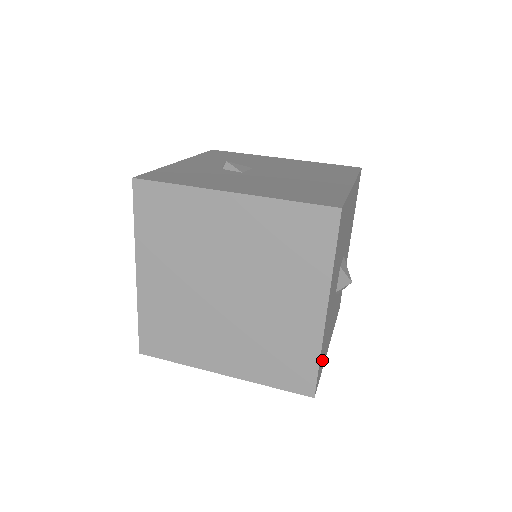
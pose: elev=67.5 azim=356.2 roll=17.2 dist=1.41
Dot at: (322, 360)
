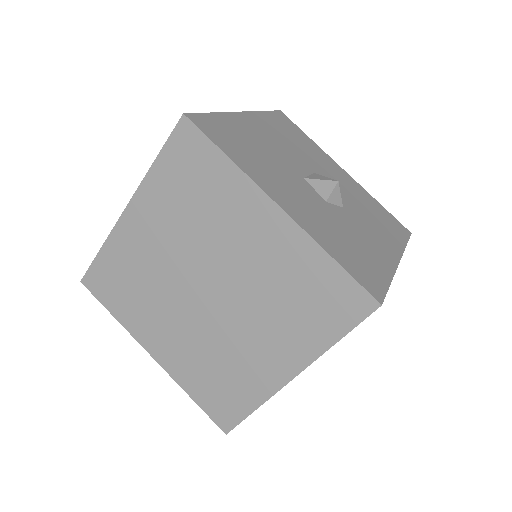
Dot at: (364, 266)
